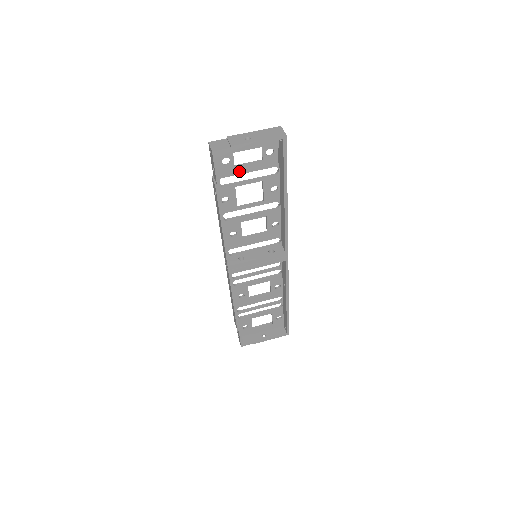
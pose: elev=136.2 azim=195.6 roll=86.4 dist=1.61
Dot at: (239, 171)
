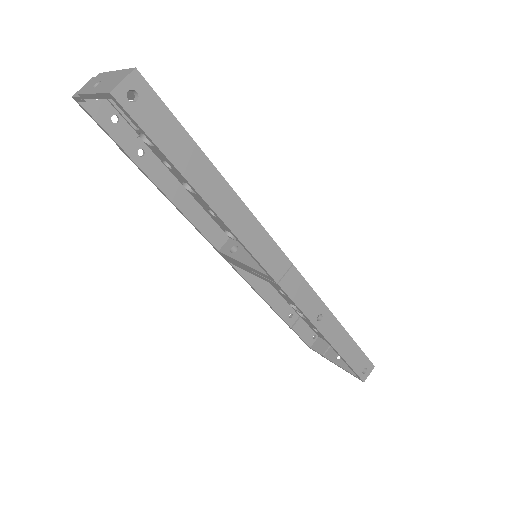
Dot at: occluded
